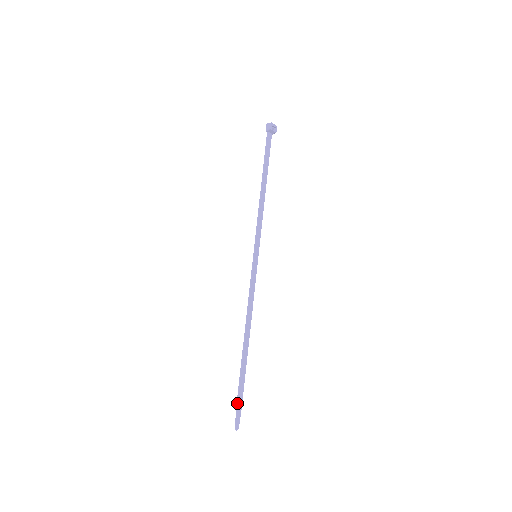
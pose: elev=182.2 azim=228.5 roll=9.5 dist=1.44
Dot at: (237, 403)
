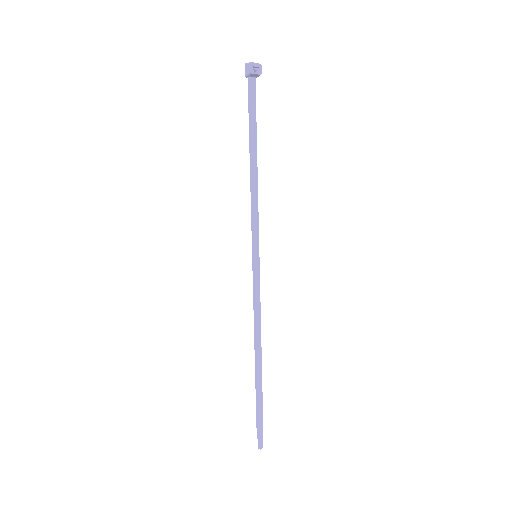
Dot at: (257, 424)
